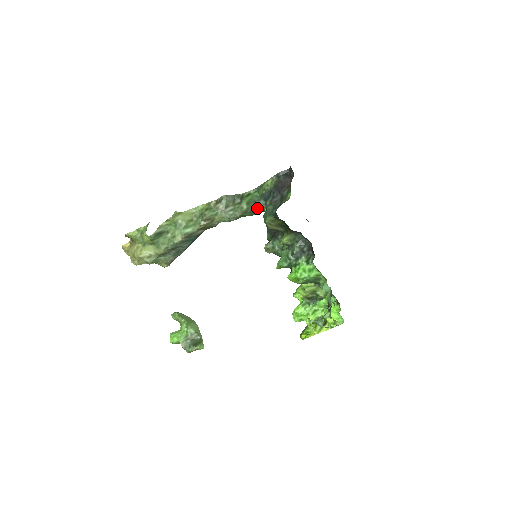
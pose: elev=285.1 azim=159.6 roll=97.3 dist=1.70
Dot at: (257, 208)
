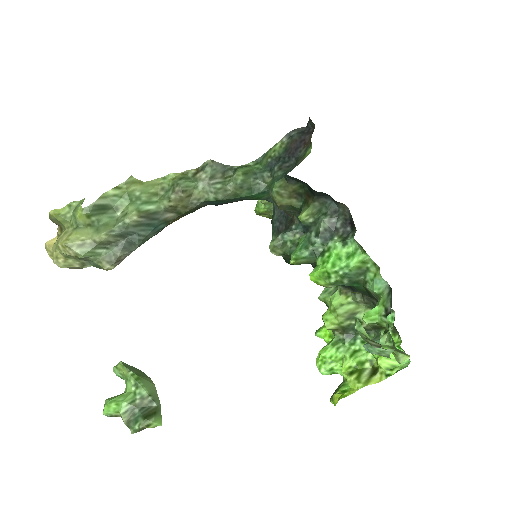
Dot at: (258, 184)
